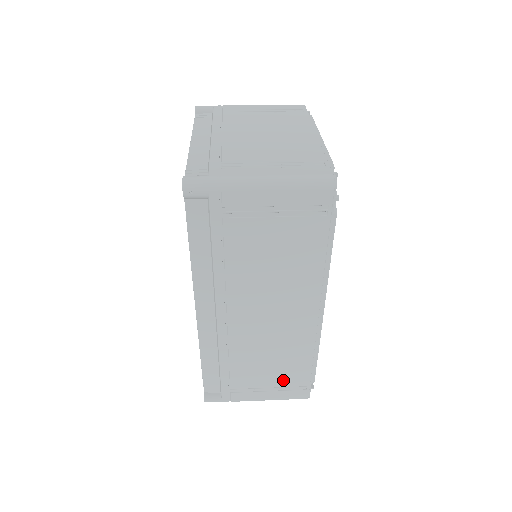
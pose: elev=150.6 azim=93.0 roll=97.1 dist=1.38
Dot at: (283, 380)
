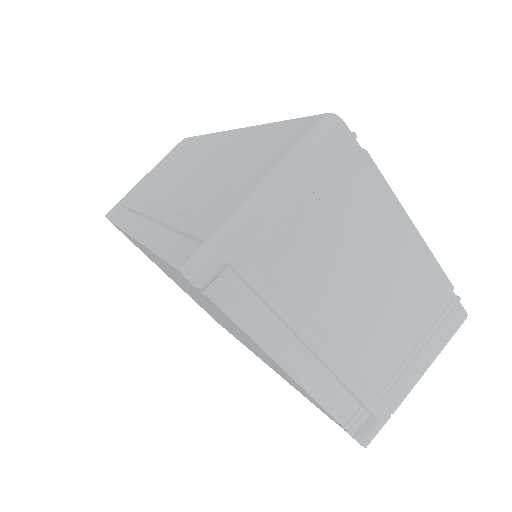
Dot at: occluded
